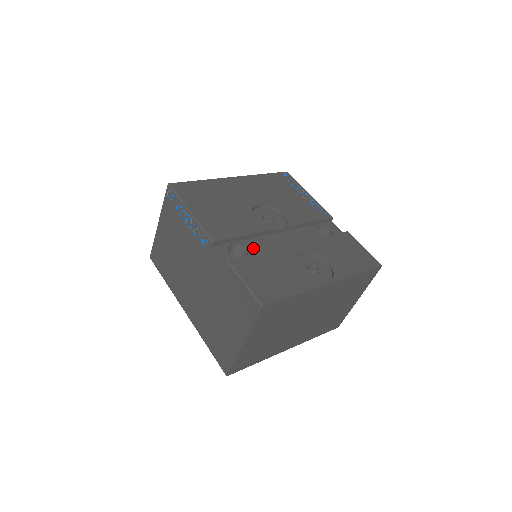
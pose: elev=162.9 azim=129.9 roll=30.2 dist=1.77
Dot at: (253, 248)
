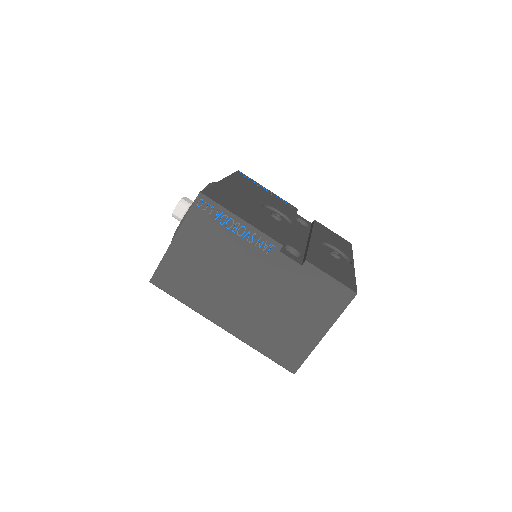
Dot at: (295, 246)
